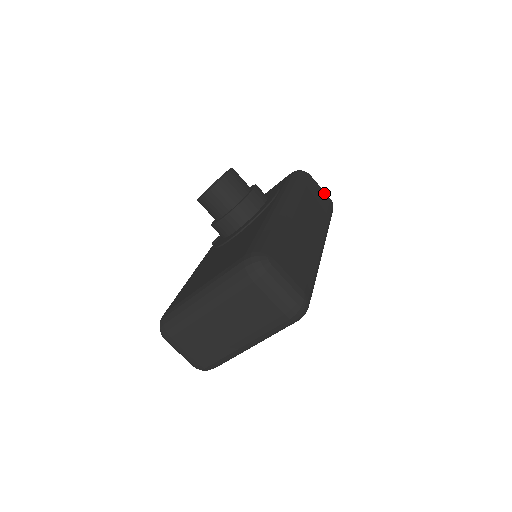
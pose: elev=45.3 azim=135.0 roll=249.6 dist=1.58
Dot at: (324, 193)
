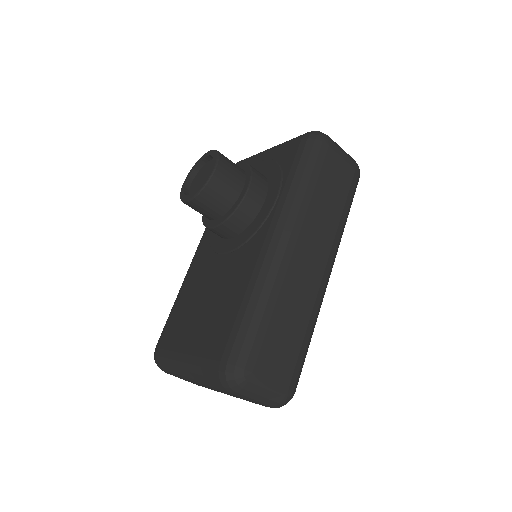
Dot at: (347, 164)
